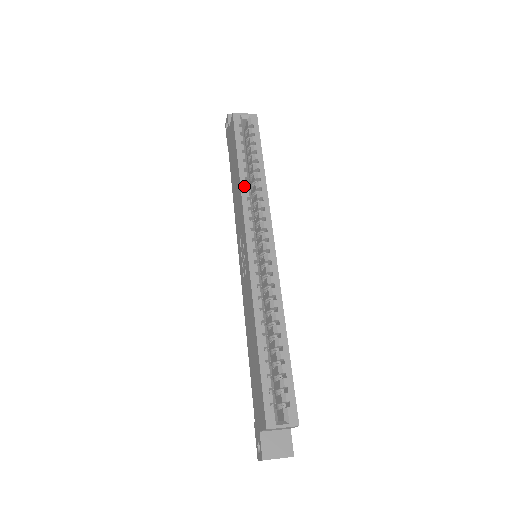
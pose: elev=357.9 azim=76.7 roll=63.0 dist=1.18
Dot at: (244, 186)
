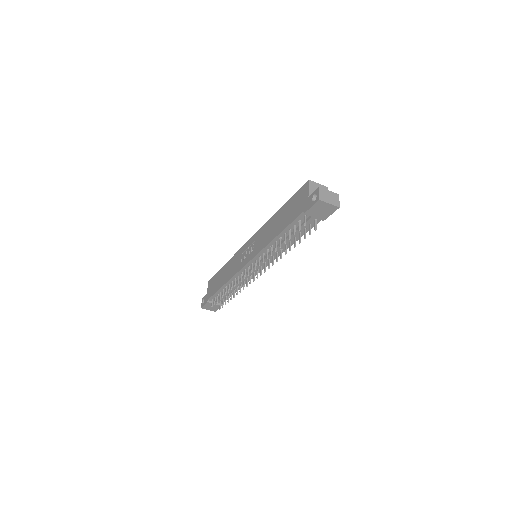
Dot at: occluded
